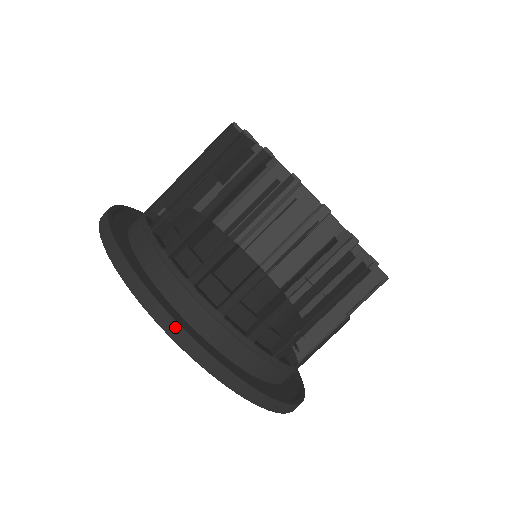
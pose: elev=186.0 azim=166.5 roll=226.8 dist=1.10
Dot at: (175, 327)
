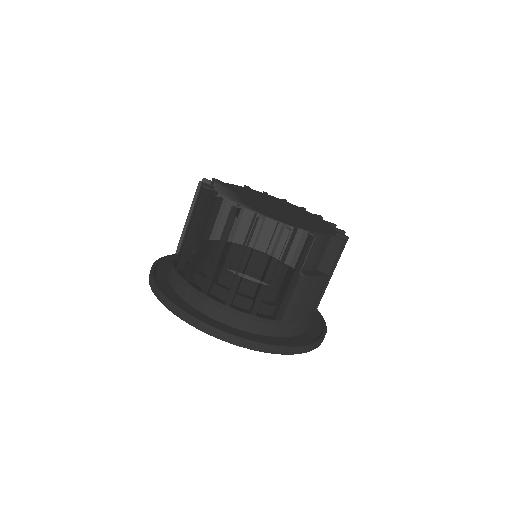
Dot at: (173, 307)
